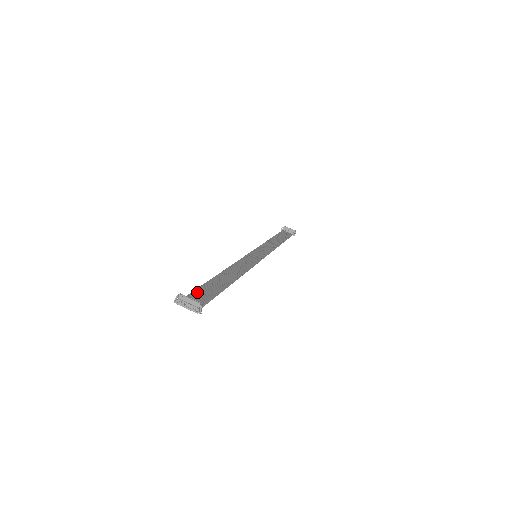
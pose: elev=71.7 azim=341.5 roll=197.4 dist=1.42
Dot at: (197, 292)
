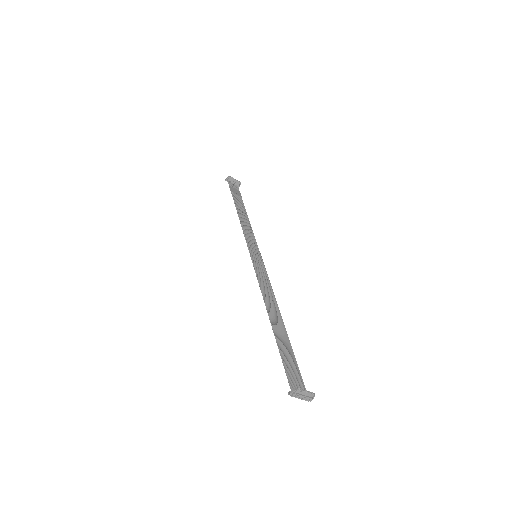
Dot at: (286, 365)
